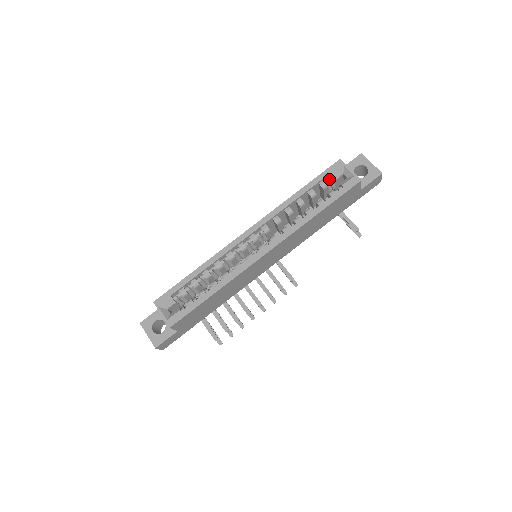
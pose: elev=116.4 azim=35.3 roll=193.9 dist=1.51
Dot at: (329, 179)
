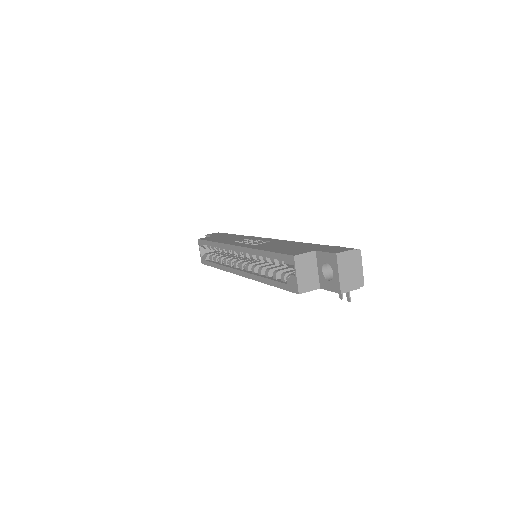
Dot at: occluded
